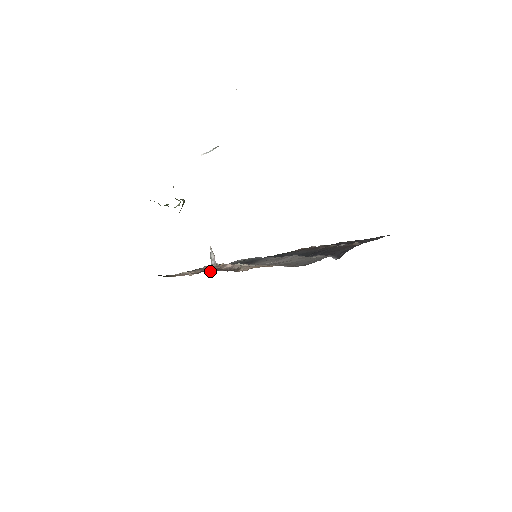
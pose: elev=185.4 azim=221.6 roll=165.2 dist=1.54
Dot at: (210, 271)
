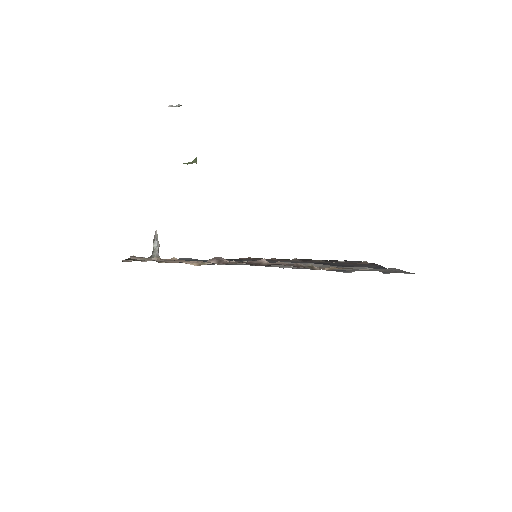
Dot at: (251, 264)
